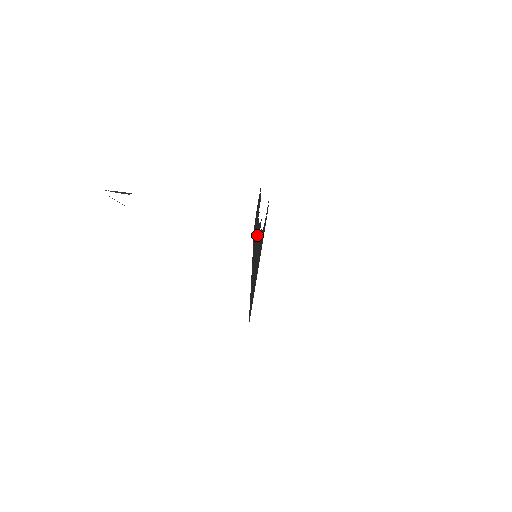
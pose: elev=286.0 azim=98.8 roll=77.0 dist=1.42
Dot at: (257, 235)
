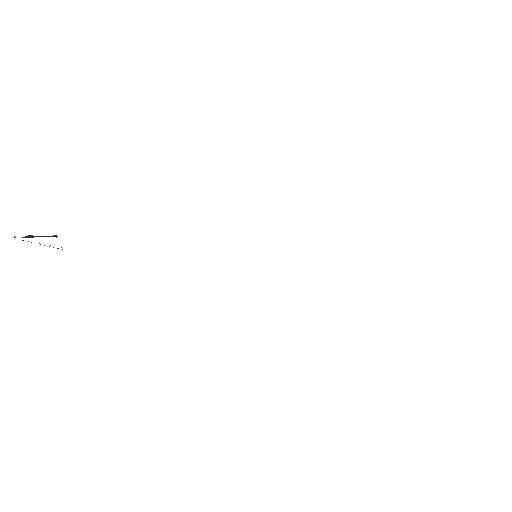
Dot at: occluded
